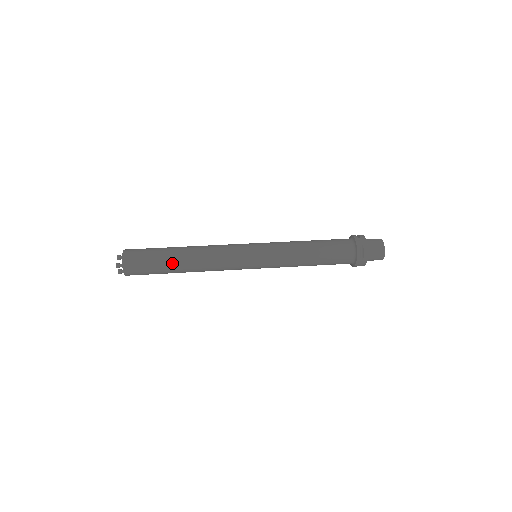
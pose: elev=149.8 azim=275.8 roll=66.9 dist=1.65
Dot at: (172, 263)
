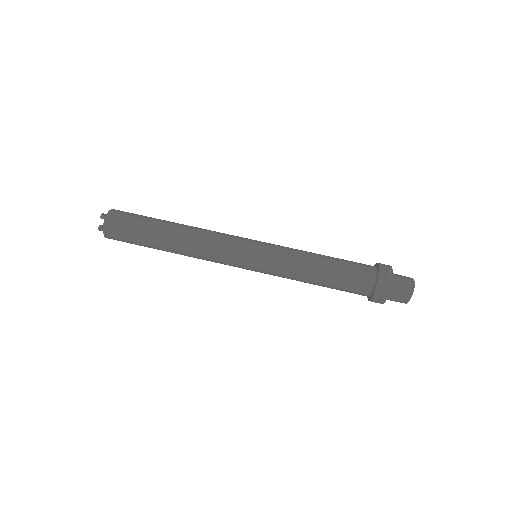
Dot at: (157, 246)
